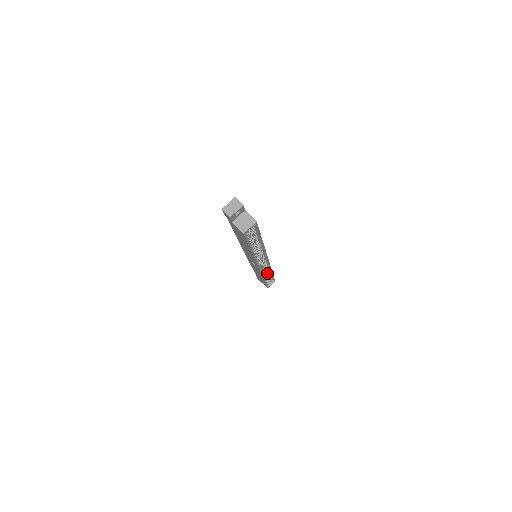
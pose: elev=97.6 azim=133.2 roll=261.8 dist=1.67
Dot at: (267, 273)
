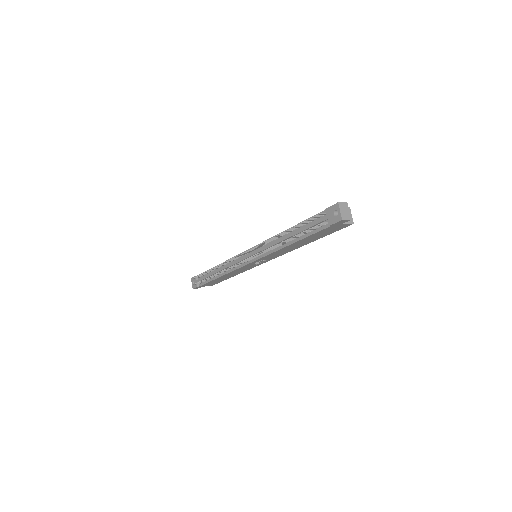
Dot at: occluded
